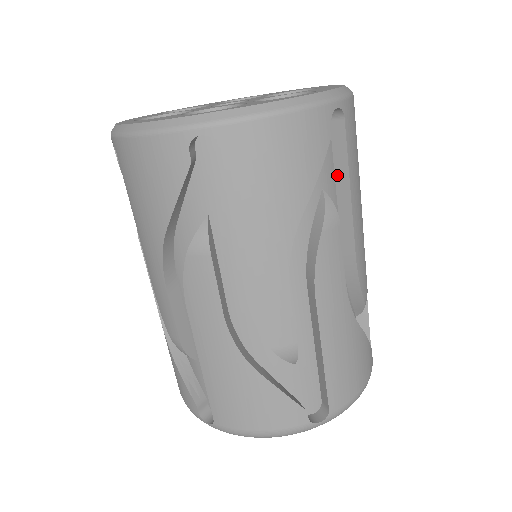
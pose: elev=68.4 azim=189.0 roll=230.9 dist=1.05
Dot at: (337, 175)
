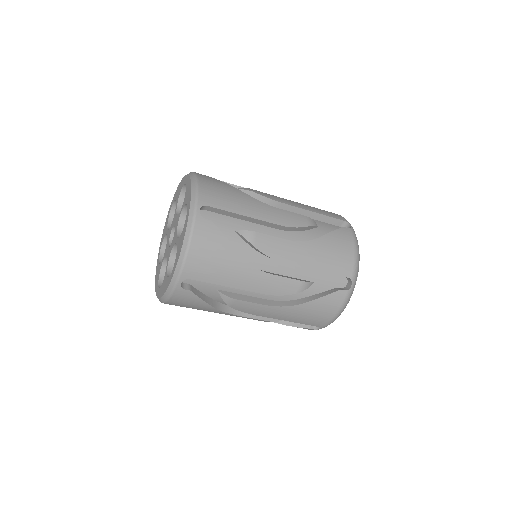
Dot at: (233, 217)
